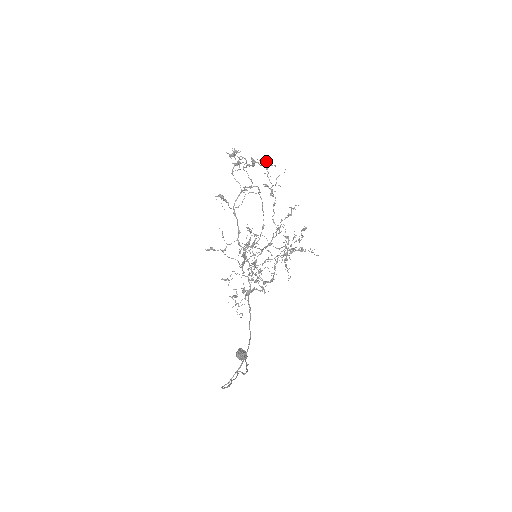
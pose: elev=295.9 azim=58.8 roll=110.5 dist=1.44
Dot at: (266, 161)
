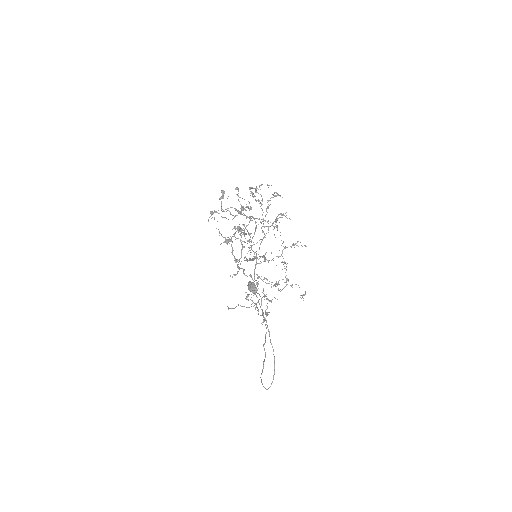
Dot at: (251, 192)
